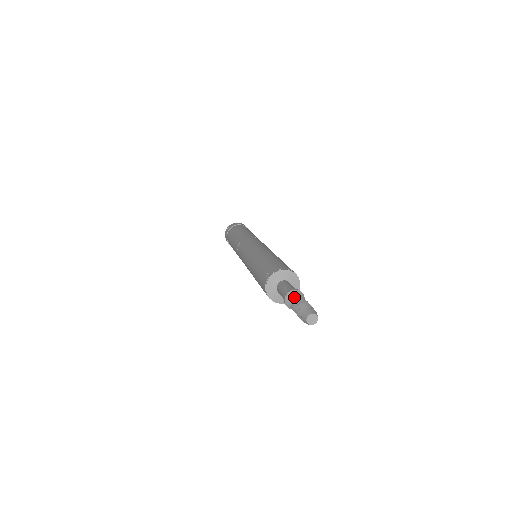
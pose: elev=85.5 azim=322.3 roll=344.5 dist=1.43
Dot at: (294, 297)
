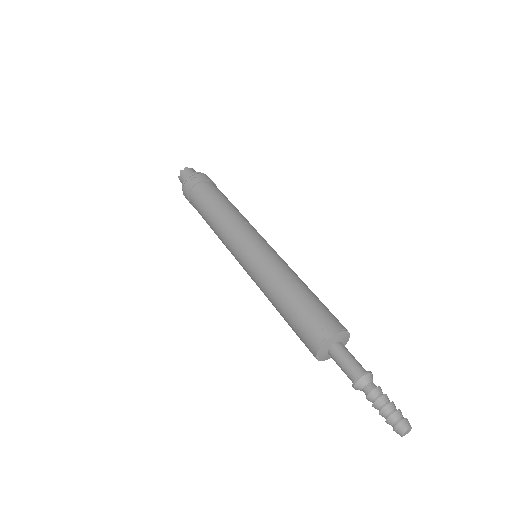
Dot at: (371, 384)
